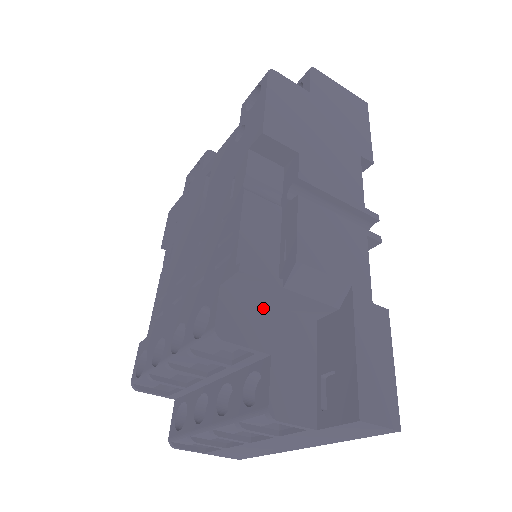
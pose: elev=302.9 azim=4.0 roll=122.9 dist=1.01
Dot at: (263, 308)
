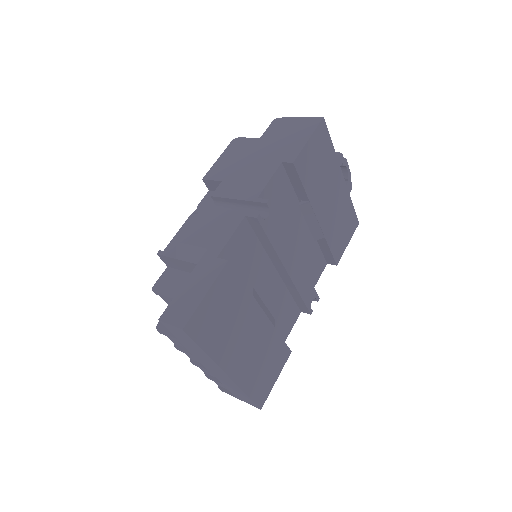
Dot at: (185, 276)
